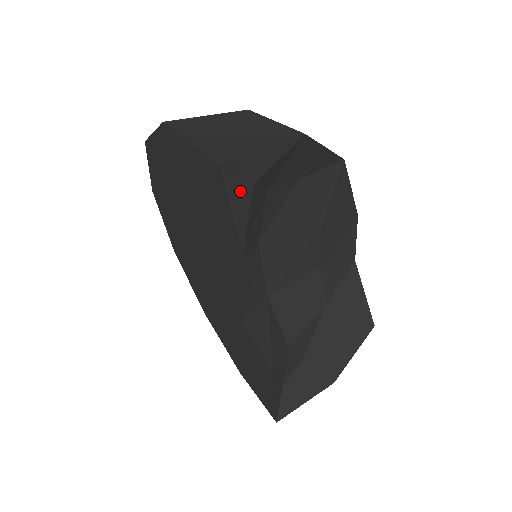
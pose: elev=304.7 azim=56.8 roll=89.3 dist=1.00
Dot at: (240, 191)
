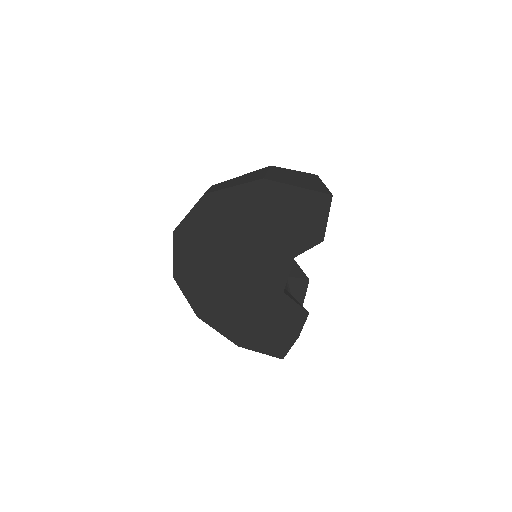
Dot at: occluded
